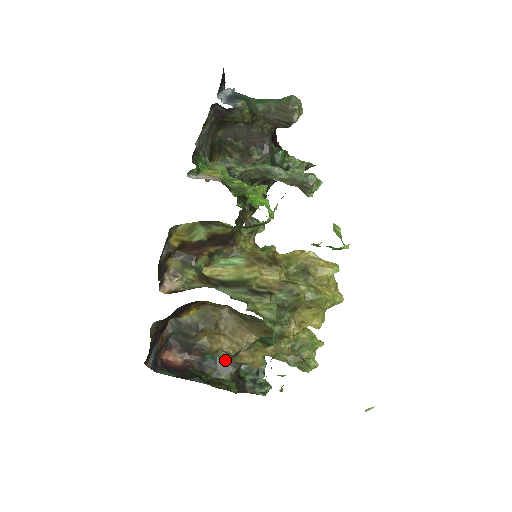
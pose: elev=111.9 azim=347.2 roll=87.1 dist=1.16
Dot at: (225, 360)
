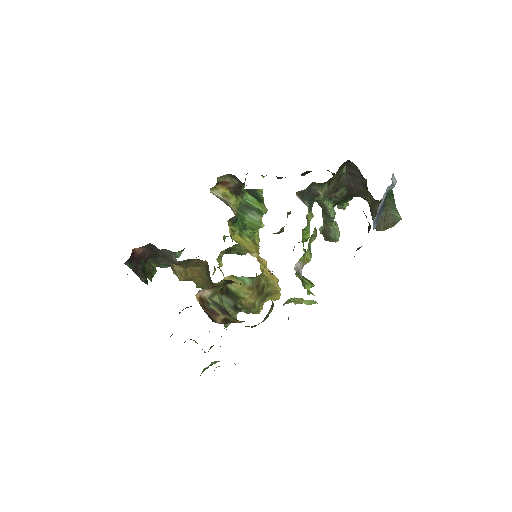
Dot at: occluded
